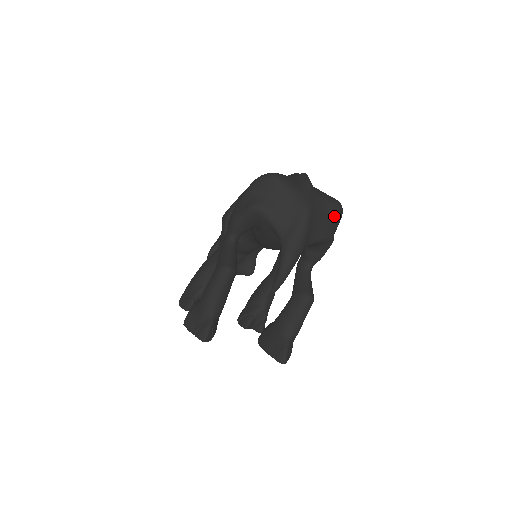
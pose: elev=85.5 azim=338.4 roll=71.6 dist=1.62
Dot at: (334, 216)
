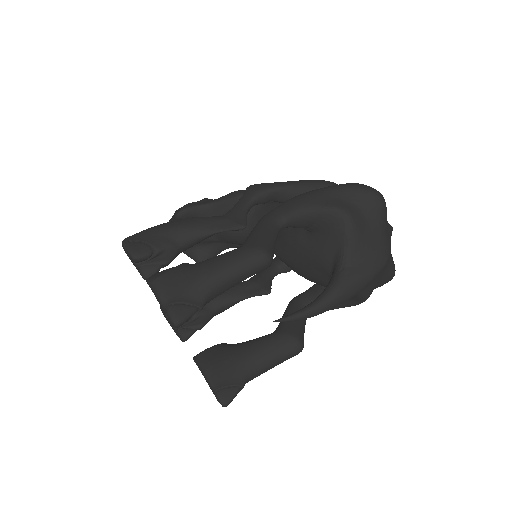
Dot at: (384, 281)
